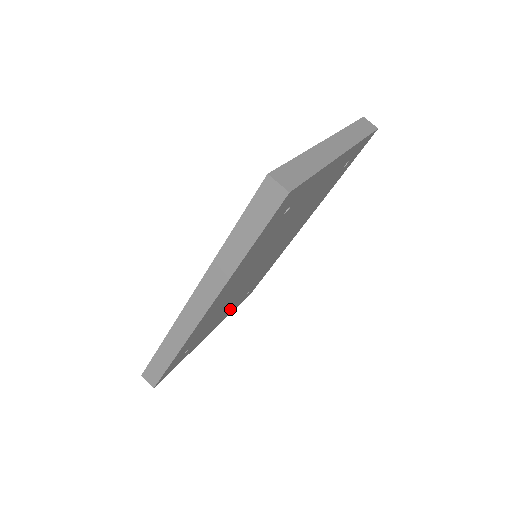
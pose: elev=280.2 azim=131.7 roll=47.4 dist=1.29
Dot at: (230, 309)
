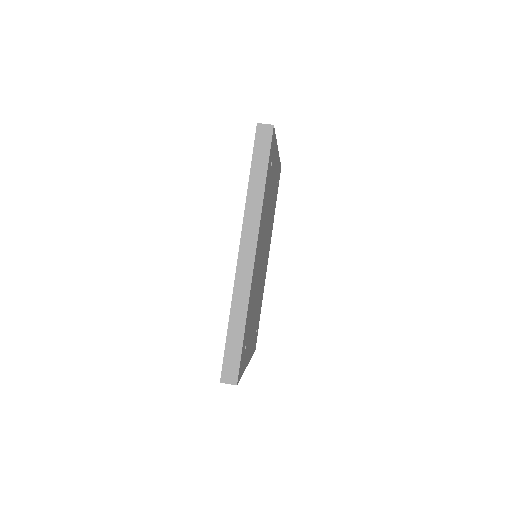
Dot at: (253, 336)
